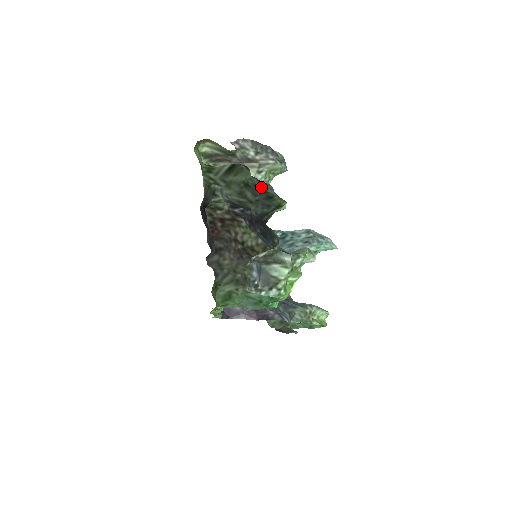
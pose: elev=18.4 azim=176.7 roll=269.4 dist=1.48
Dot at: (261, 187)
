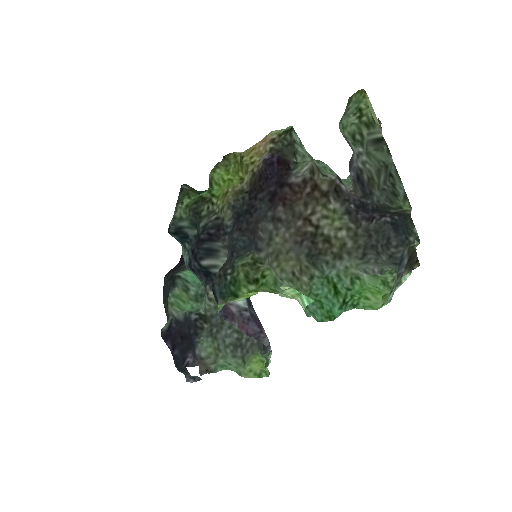
Dot at: (393, 179)
